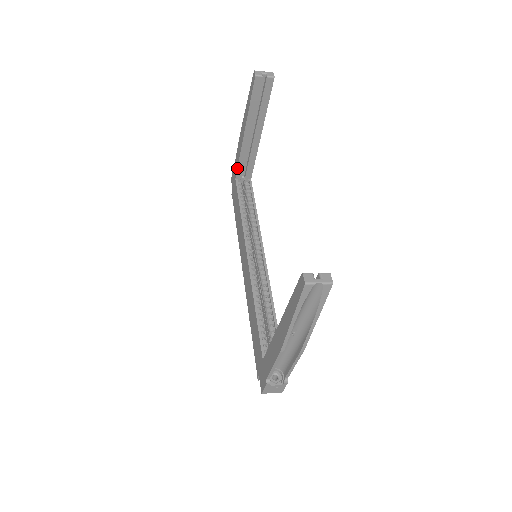
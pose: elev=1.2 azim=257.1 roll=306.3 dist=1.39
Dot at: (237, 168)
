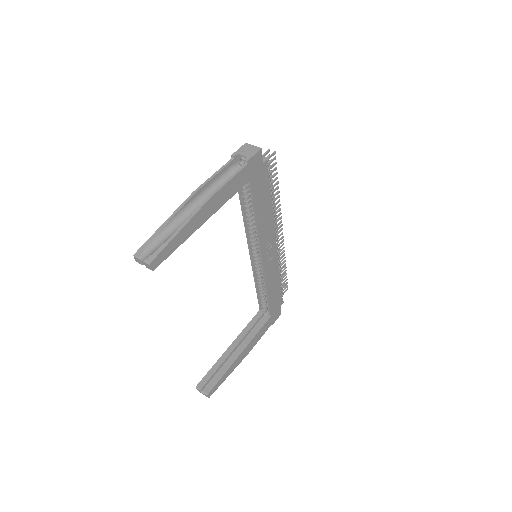
Dot at: occluded
